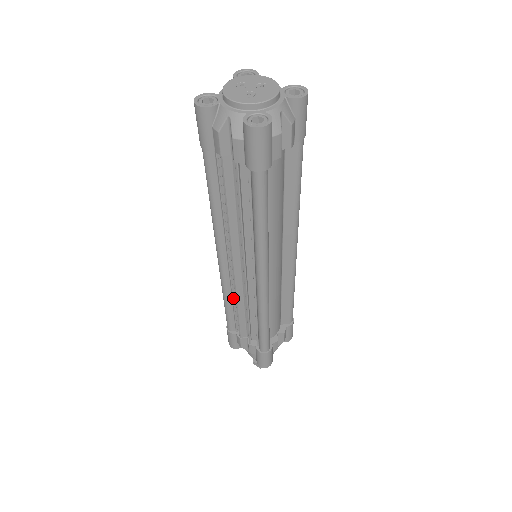
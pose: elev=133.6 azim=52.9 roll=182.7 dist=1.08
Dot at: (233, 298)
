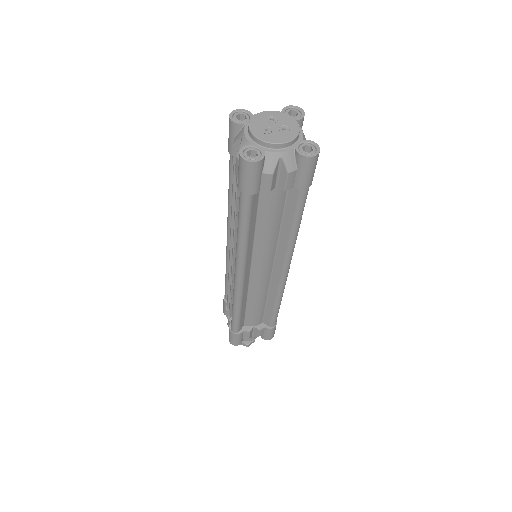
Dot at: occluded
